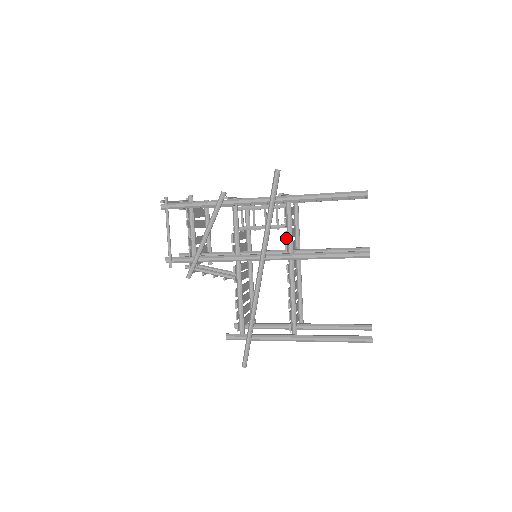
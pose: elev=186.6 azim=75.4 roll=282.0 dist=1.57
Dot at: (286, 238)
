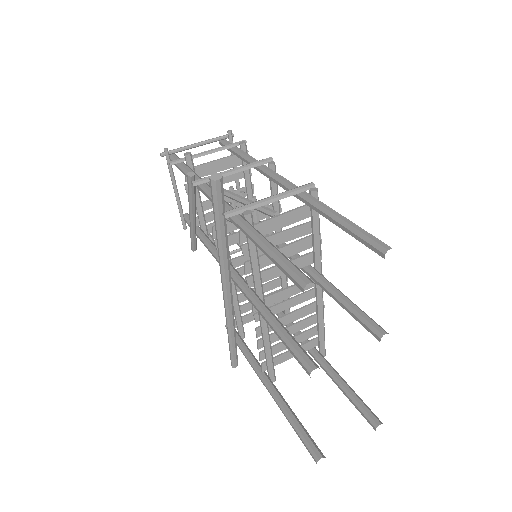
Dot at: (246, 271)
